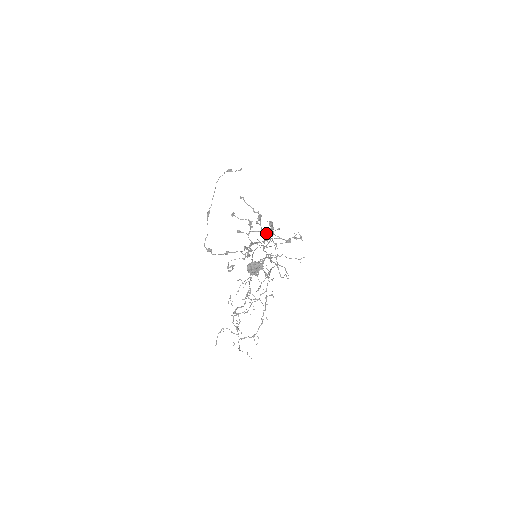
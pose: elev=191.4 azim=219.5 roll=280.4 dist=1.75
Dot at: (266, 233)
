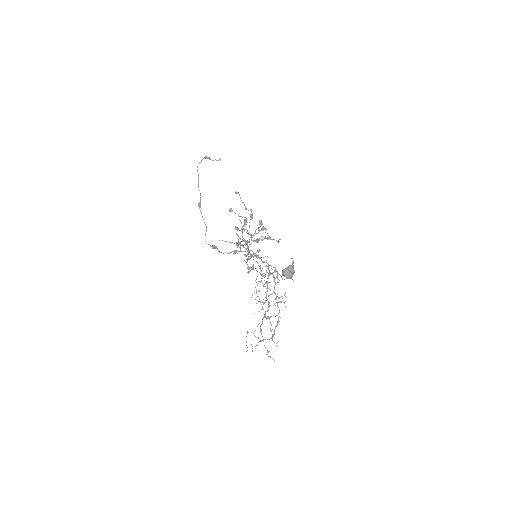
Dot at: (255, 232)
